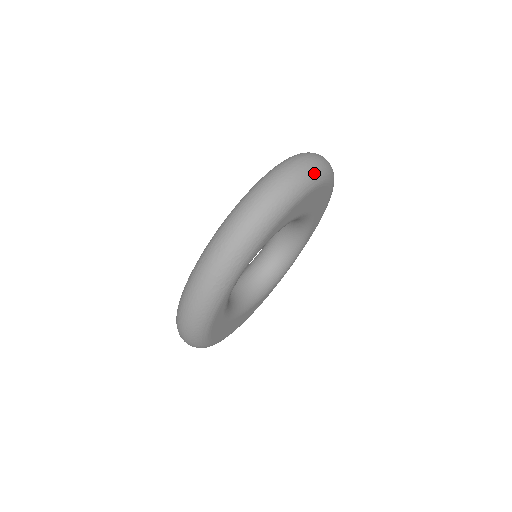
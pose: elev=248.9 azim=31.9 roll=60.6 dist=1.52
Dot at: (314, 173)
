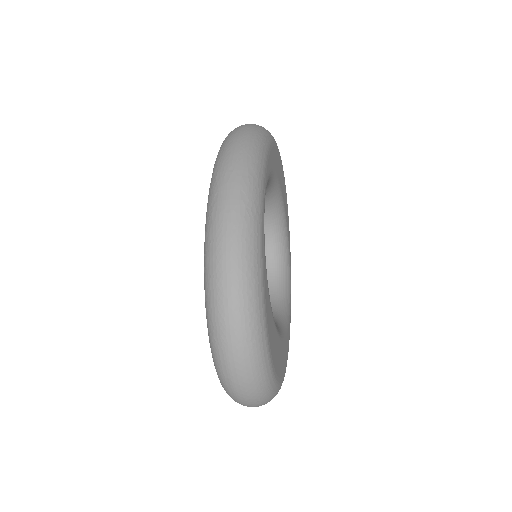
Dot at: occluded
